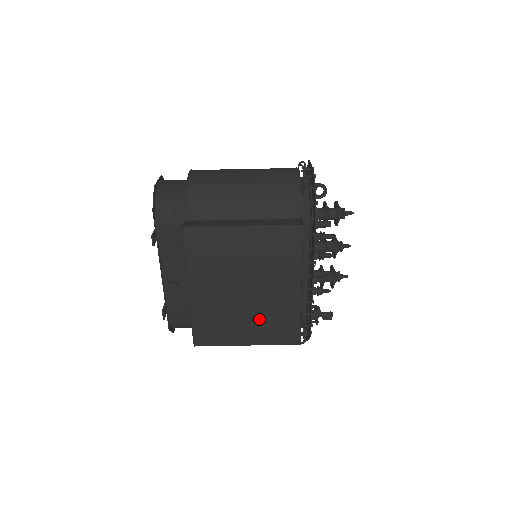
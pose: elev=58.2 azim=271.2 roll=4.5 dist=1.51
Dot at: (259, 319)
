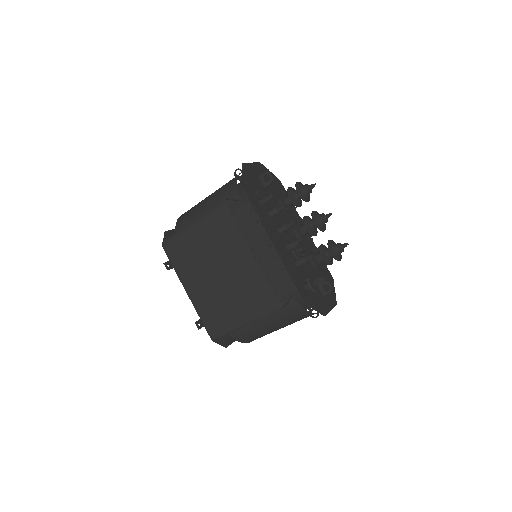
Dot at: (240, 295)
